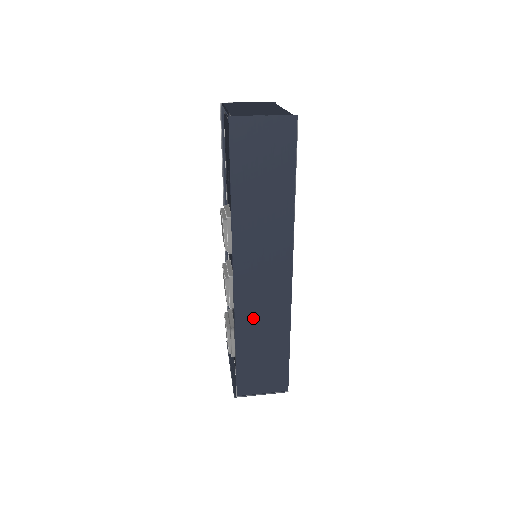
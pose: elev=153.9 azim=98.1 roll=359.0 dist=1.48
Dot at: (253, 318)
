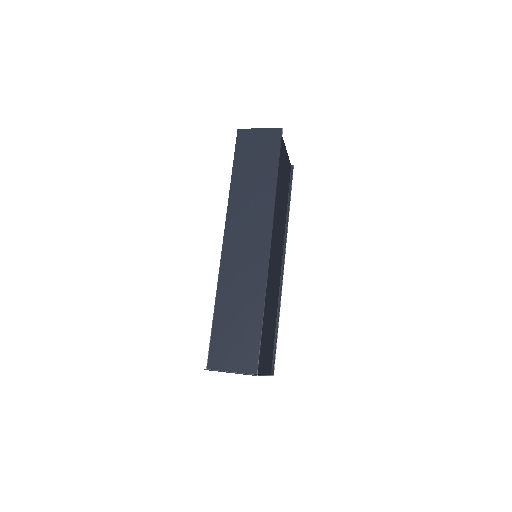
Dot at: (234, 282)
